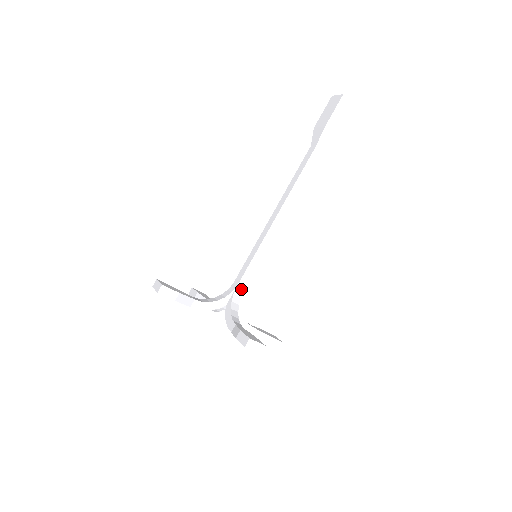
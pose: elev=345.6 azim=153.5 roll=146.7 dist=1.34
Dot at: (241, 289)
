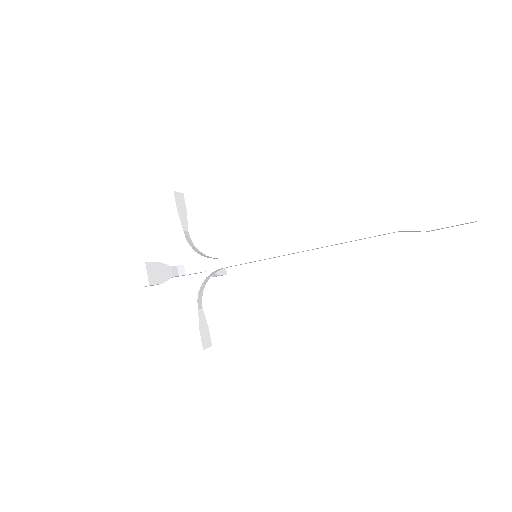
Dot at: (218, 265)
